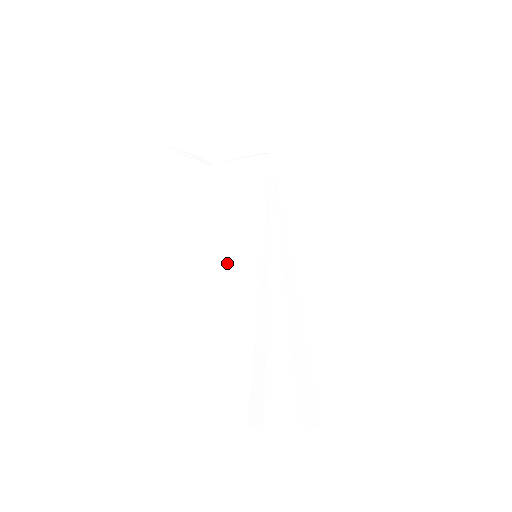
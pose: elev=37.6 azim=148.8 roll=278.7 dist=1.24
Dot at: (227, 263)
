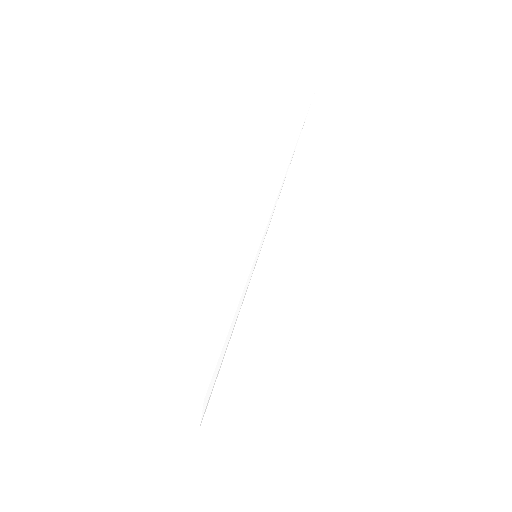
Dot at: (225, 268)
